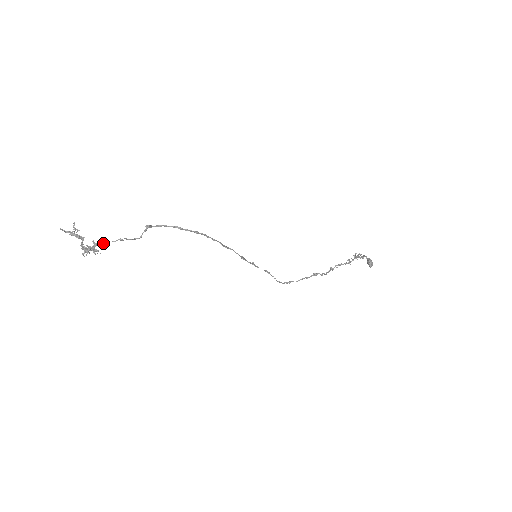
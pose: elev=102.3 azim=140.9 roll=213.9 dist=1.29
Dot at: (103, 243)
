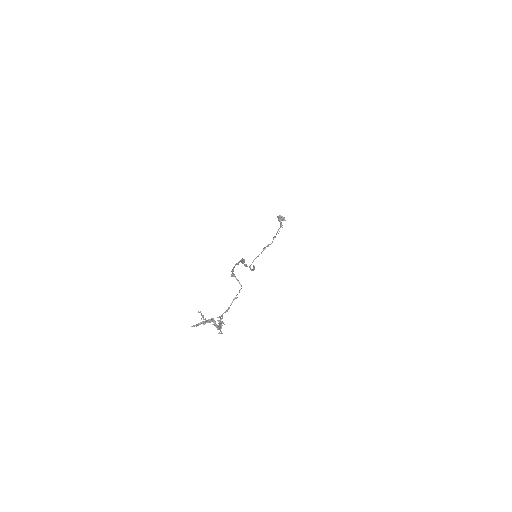
Dot at: (227, 311)
